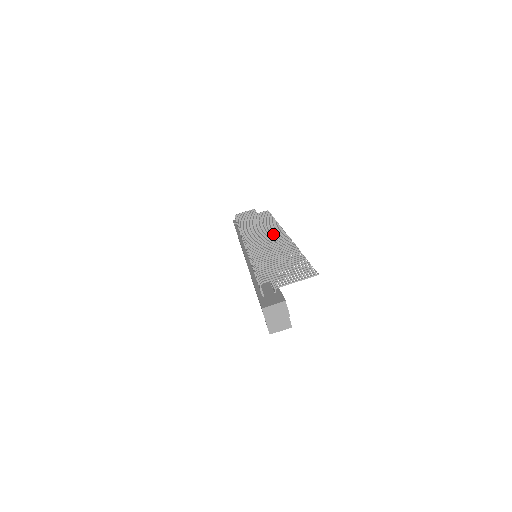
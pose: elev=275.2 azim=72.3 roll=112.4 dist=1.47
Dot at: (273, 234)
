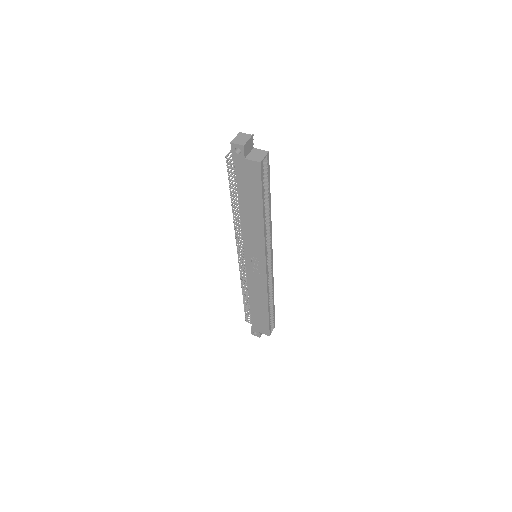
Dot at: occluded
